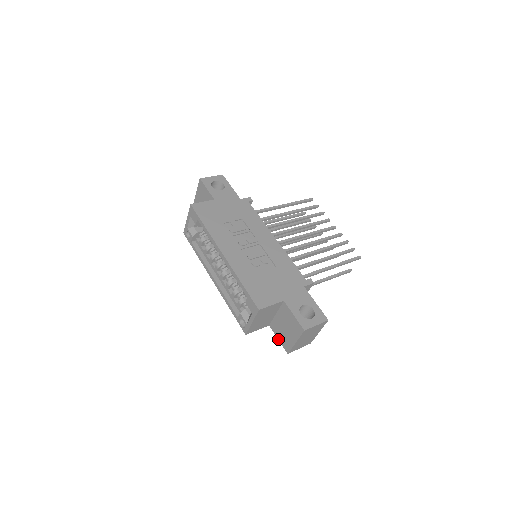
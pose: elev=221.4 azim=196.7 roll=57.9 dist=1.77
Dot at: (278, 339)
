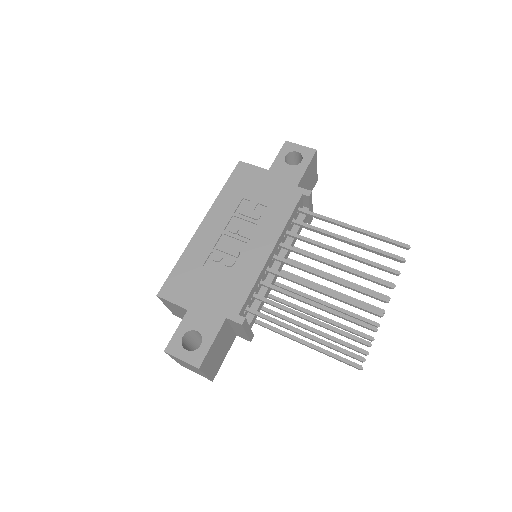
Dot at: occluded
